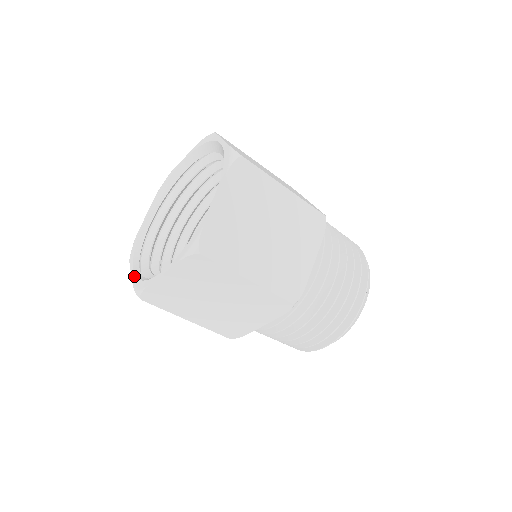
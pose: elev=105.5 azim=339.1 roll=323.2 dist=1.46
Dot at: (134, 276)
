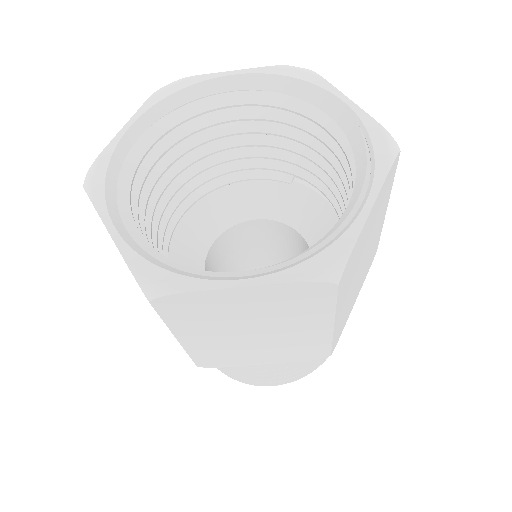
Dot at: (126, 245)
